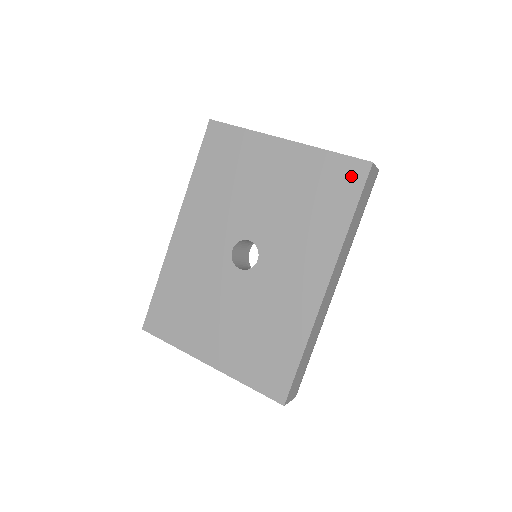
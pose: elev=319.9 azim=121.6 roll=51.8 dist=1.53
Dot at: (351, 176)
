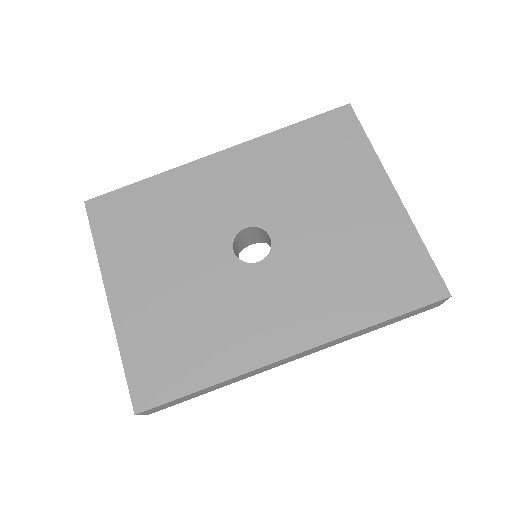
Dot at: (420, 286)
